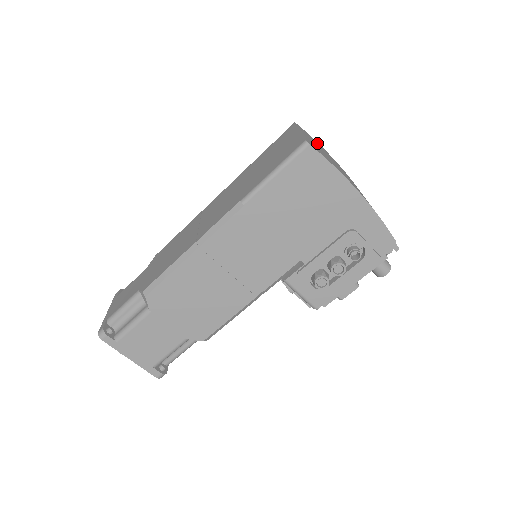
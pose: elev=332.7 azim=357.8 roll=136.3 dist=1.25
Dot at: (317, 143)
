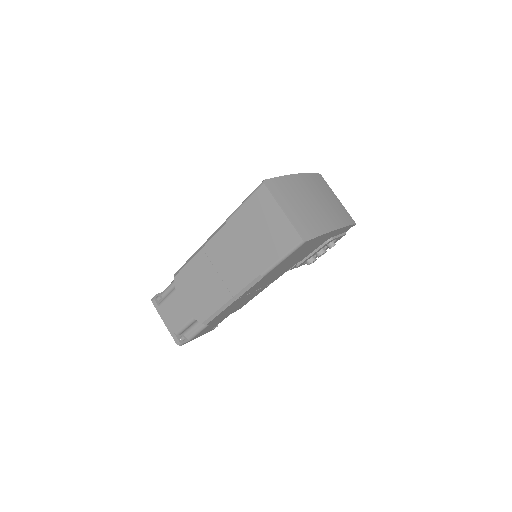
Dot at: (284, 186)
